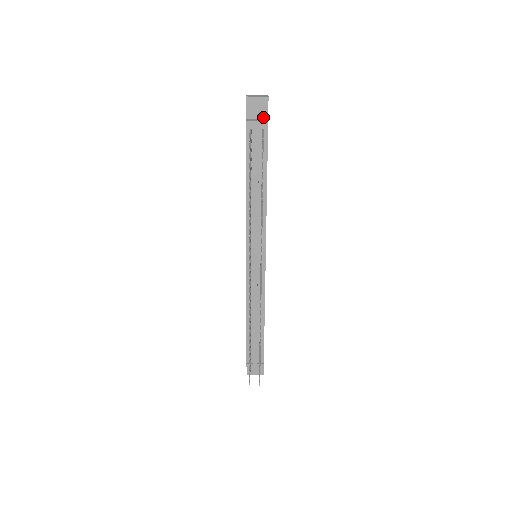
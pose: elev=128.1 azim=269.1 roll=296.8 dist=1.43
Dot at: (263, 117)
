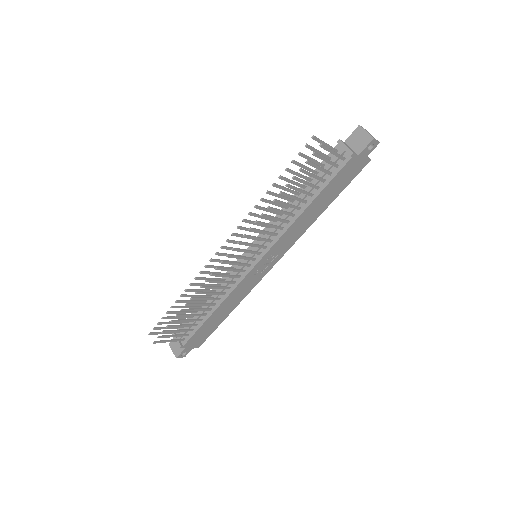
Dot at: (356, 151)
